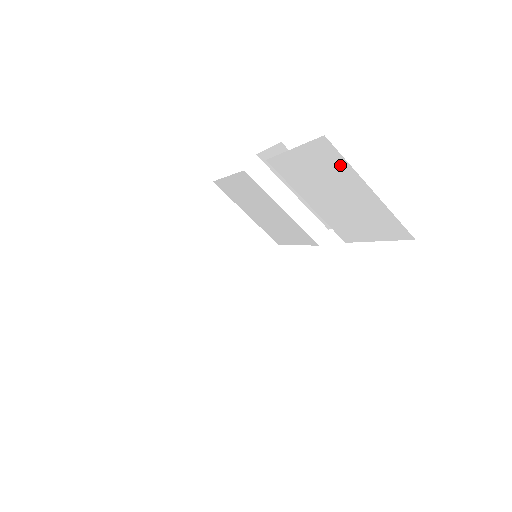
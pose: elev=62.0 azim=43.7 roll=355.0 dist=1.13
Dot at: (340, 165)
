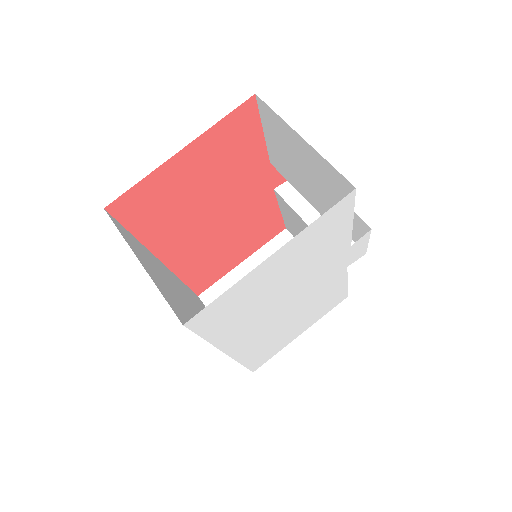
Dot at: (278, 123)
